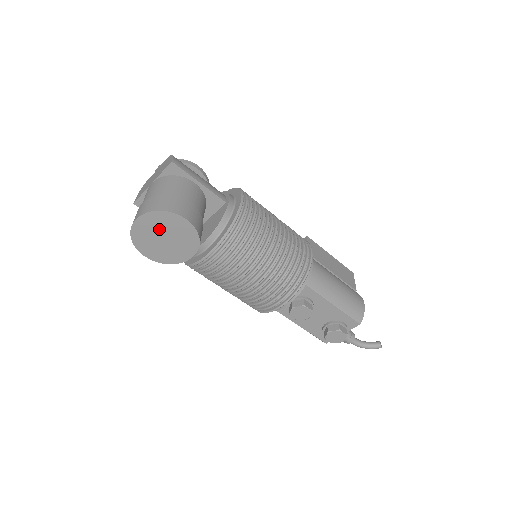
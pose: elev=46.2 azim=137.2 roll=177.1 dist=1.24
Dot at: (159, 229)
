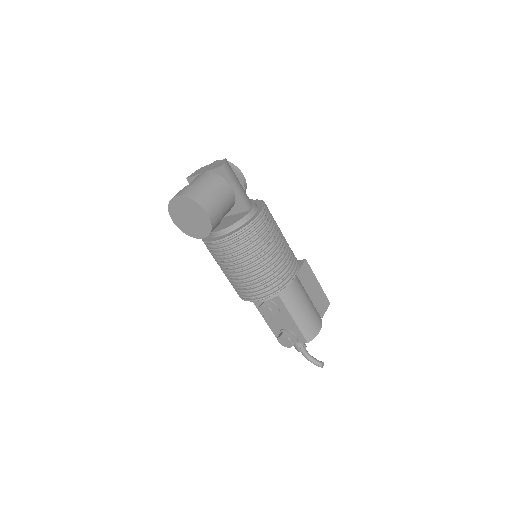
Dot at: (188, 210)
